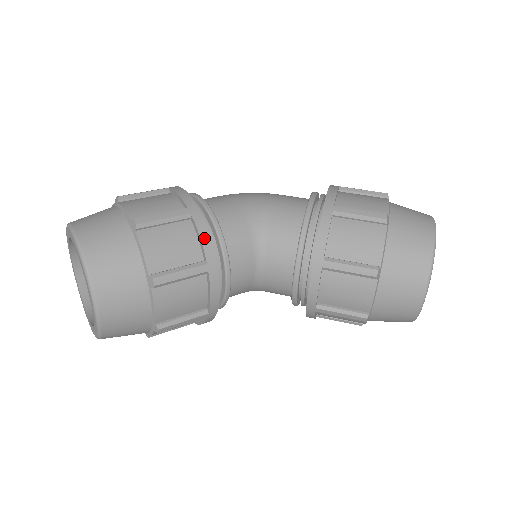
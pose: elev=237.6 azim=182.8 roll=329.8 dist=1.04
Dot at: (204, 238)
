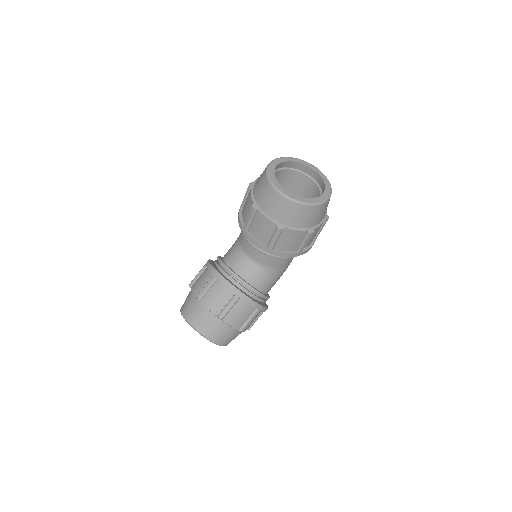
Dot at: (209, 267)
